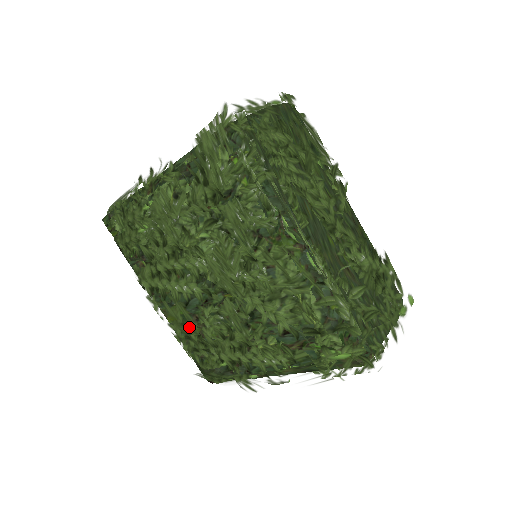
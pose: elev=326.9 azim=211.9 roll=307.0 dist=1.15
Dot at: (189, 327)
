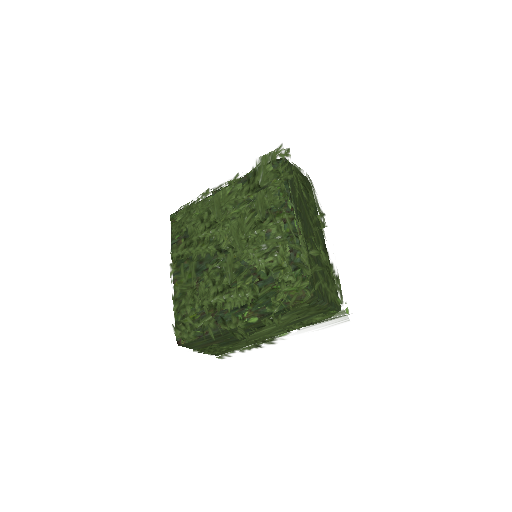
Dot at: (190, 284)
